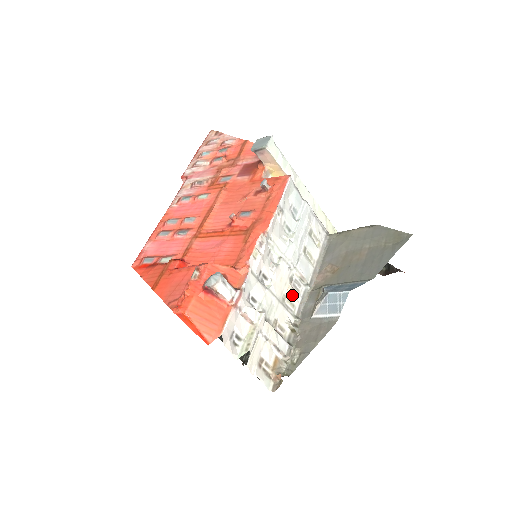
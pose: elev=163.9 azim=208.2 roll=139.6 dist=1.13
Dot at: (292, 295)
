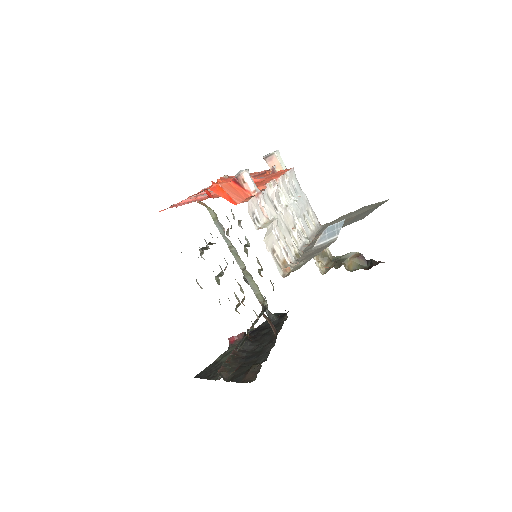
Dot at: (296, 234)
